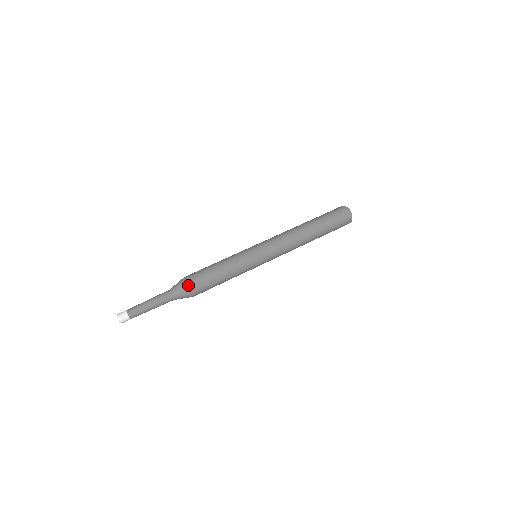
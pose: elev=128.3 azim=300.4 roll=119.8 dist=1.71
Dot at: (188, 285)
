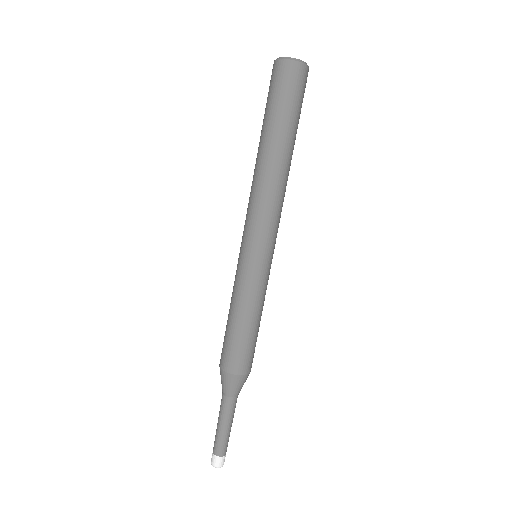
Dot at: (245, 377)
